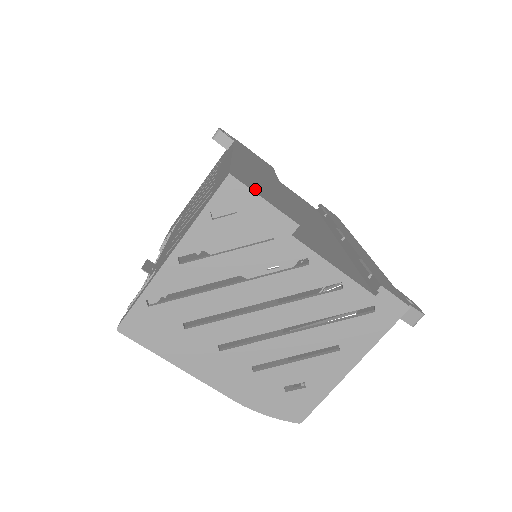
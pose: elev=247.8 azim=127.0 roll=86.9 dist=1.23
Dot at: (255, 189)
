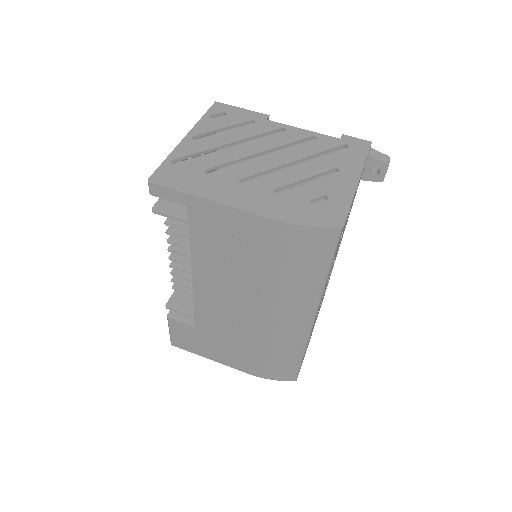
Dot at: occluded
